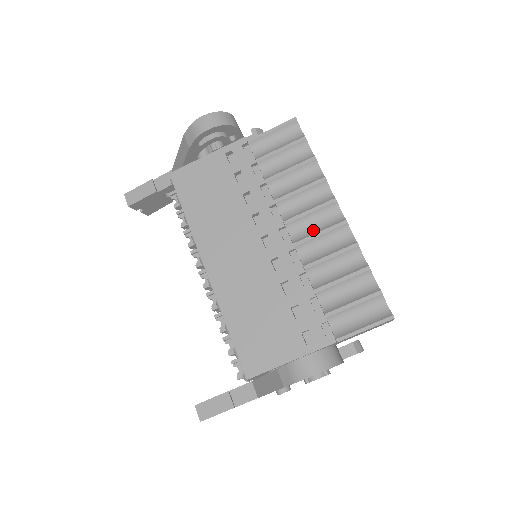
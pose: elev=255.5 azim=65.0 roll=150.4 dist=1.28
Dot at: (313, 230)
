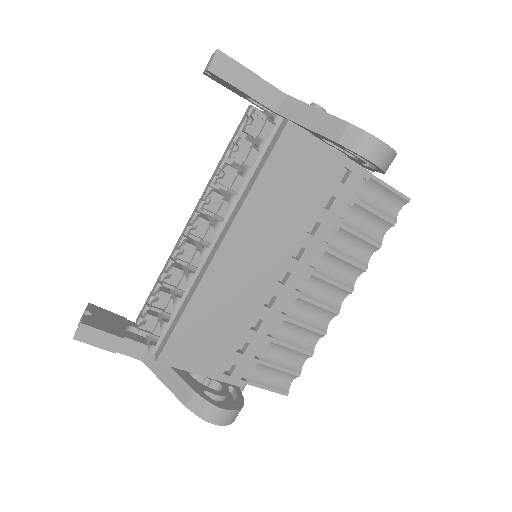
Dot at: (316, 294)
